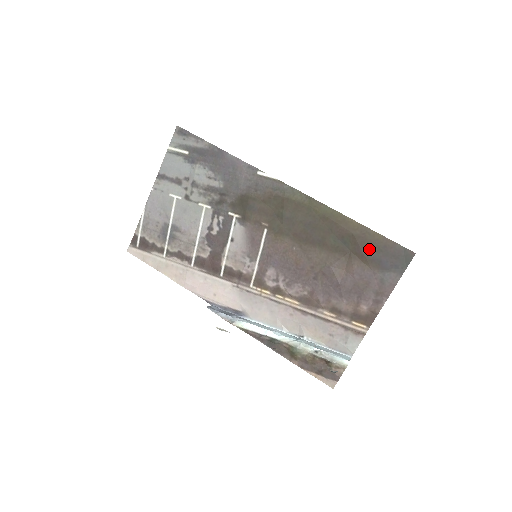
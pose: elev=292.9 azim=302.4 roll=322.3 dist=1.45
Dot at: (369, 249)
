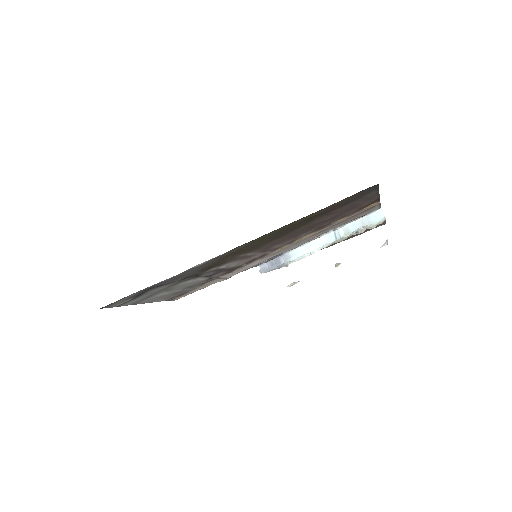
Dot at: (335, 207)
